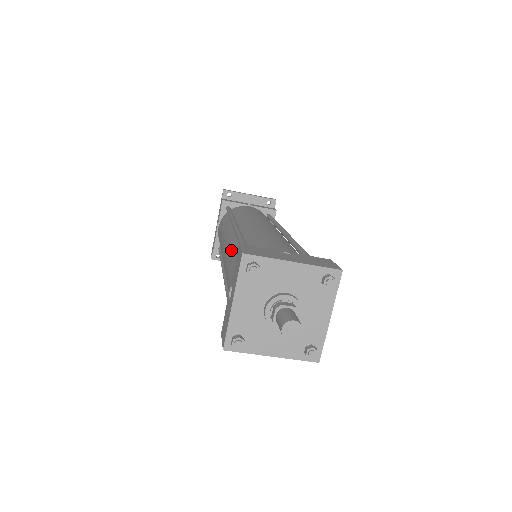
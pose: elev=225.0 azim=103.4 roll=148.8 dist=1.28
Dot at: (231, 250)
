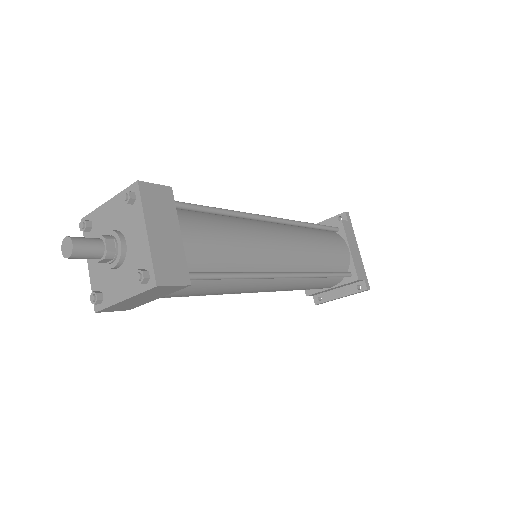
Dot at: occluded
